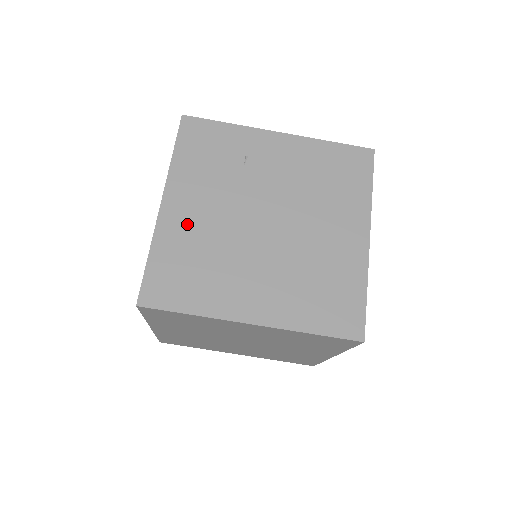
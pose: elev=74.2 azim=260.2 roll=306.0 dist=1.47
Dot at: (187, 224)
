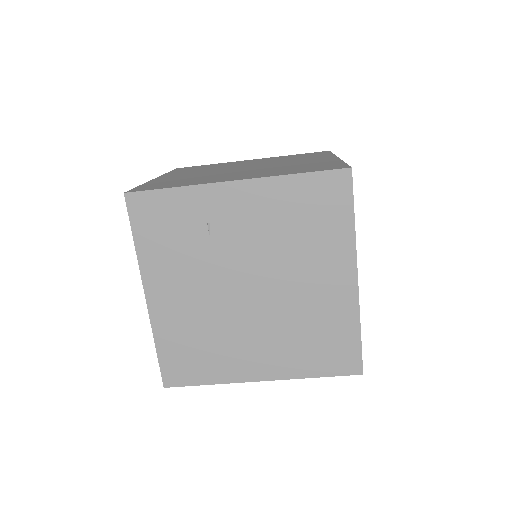
Dot at: (177, 311)
